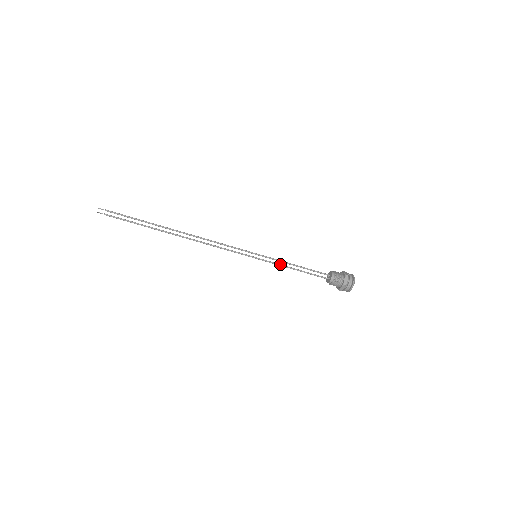
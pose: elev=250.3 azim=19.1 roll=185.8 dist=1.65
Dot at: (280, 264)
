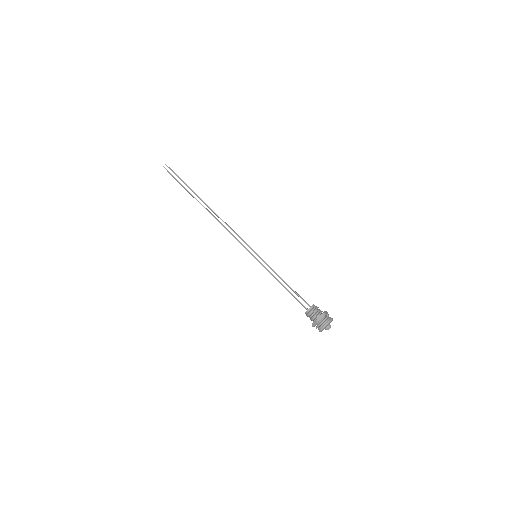
Dot at: occluded
